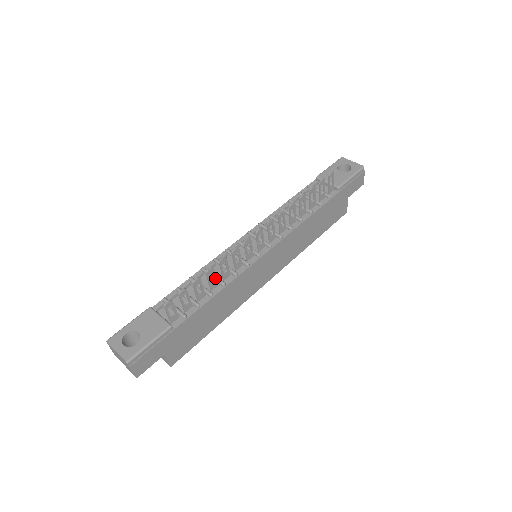
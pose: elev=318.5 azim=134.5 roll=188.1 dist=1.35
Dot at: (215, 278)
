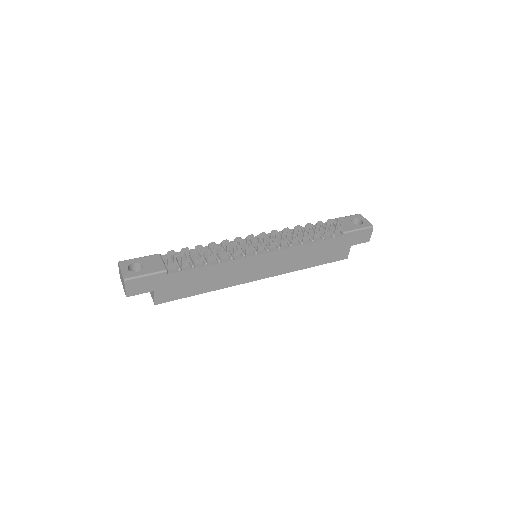
Dot at: (214, 253)
